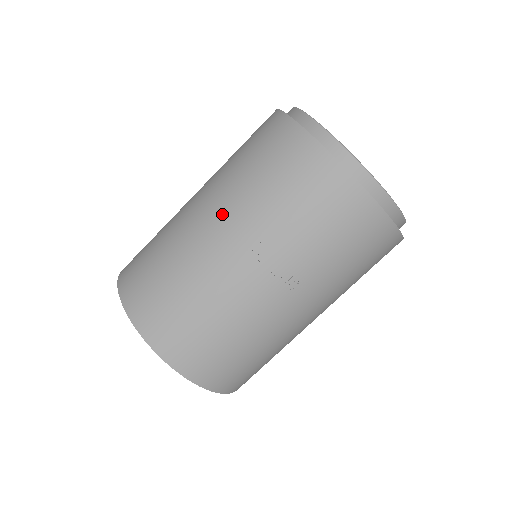
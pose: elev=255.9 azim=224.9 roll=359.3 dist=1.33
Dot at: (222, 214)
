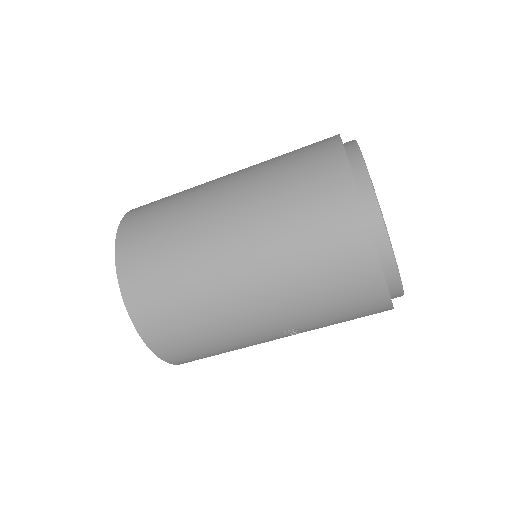
Dot at: (272, 309)
